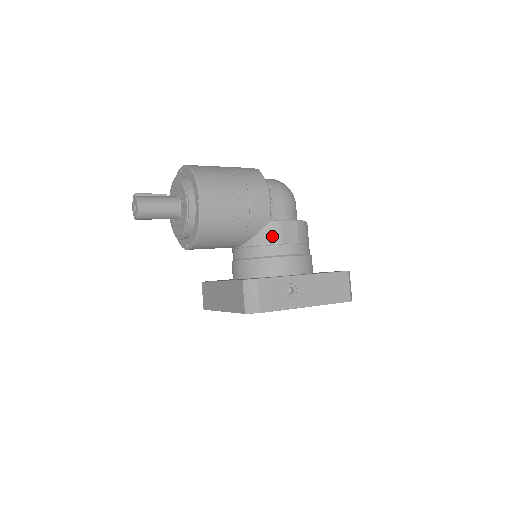
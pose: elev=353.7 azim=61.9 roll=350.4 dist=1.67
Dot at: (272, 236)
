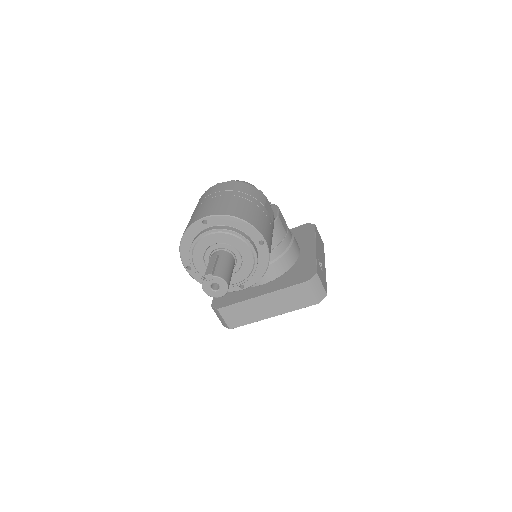
Dot at: (280, 233)
